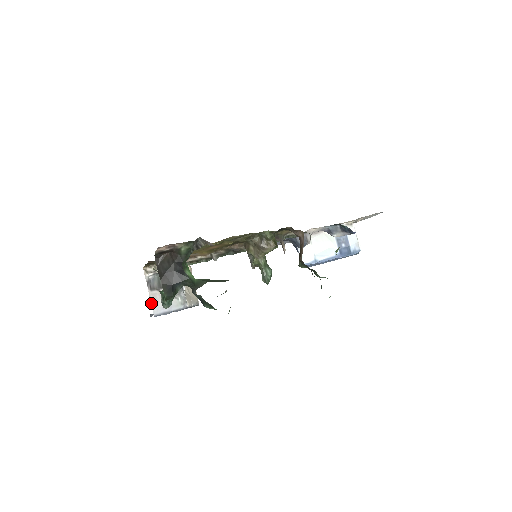
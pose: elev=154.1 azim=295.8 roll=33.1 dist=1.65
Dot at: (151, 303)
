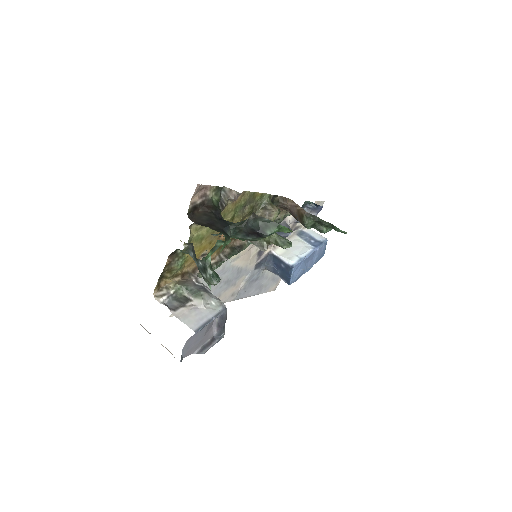
Dot at: (183, 322)
